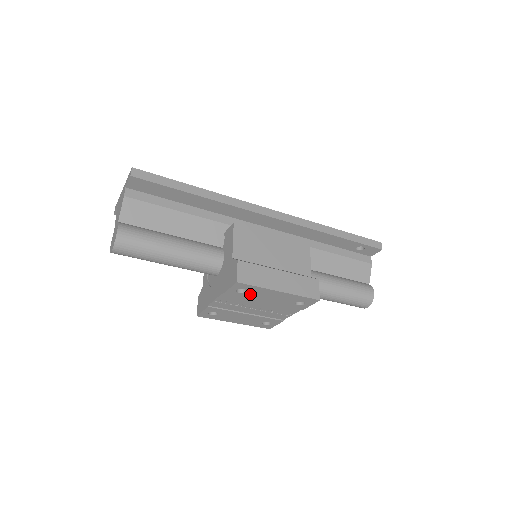
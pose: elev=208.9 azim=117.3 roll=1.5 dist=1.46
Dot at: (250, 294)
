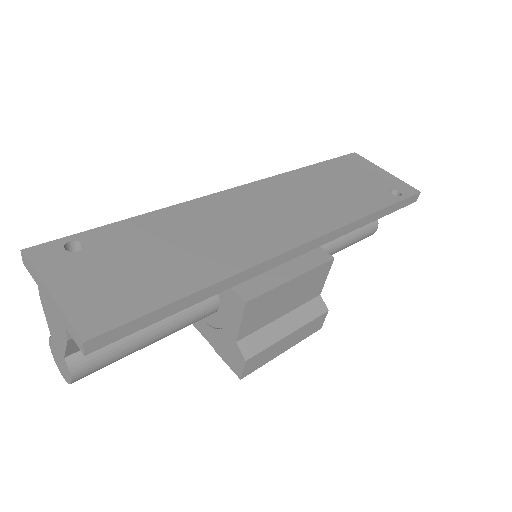
Dot at: occluded
